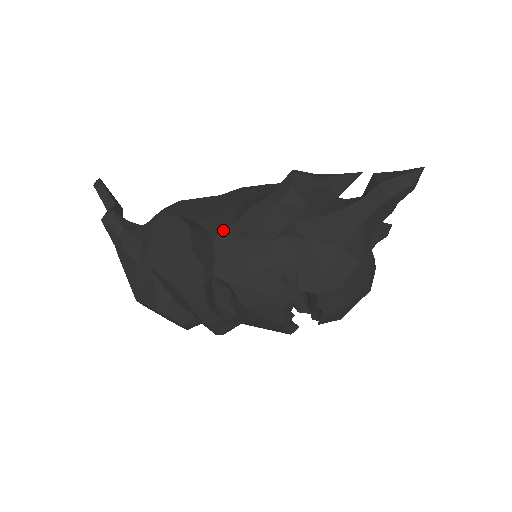
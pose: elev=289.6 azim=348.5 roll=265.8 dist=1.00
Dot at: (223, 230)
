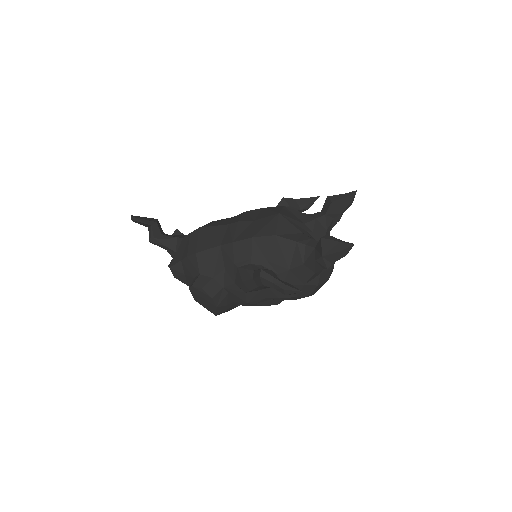
Dot at: (230, 286)
